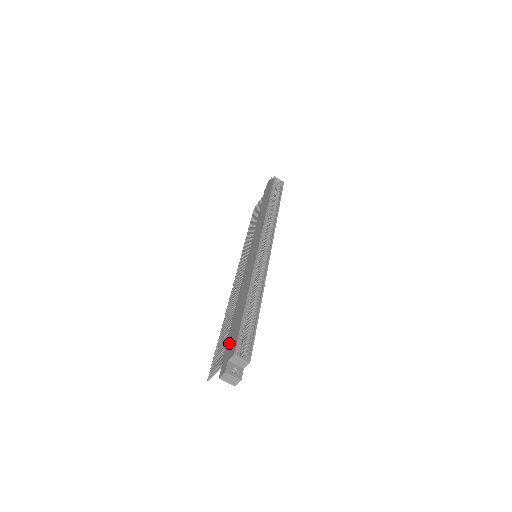
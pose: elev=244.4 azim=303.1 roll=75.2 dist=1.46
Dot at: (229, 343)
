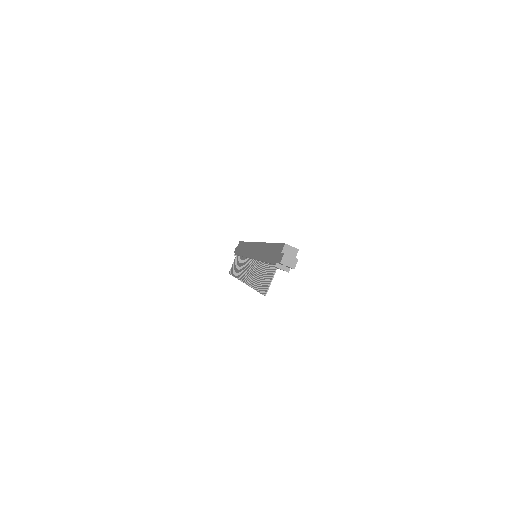
Dot at: (274, 257)
